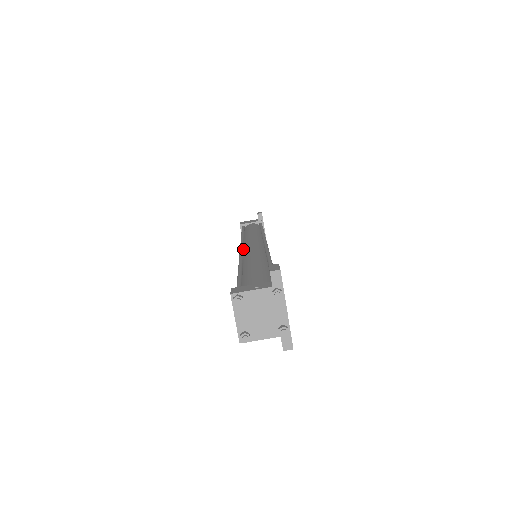
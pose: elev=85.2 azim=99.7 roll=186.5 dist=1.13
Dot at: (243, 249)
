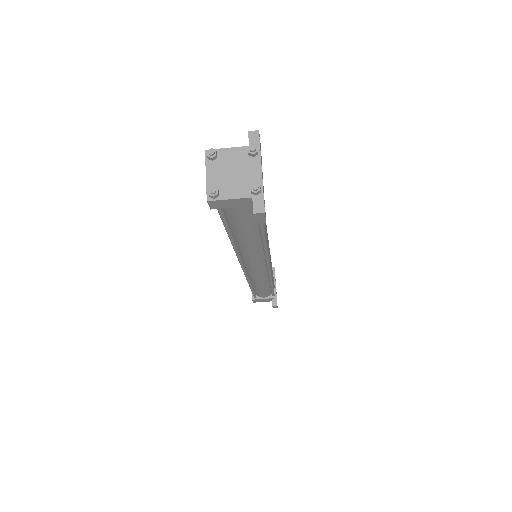
Dot at: occluded
